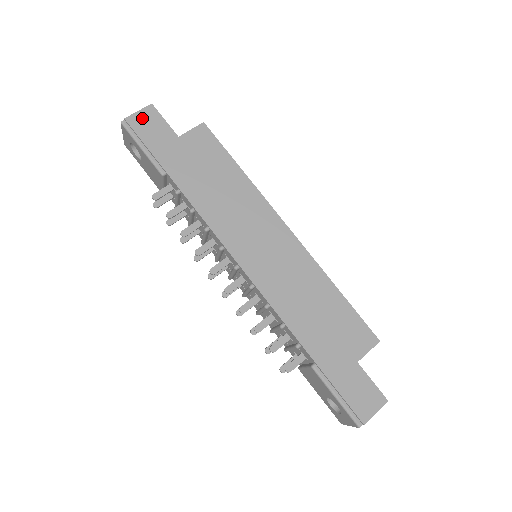
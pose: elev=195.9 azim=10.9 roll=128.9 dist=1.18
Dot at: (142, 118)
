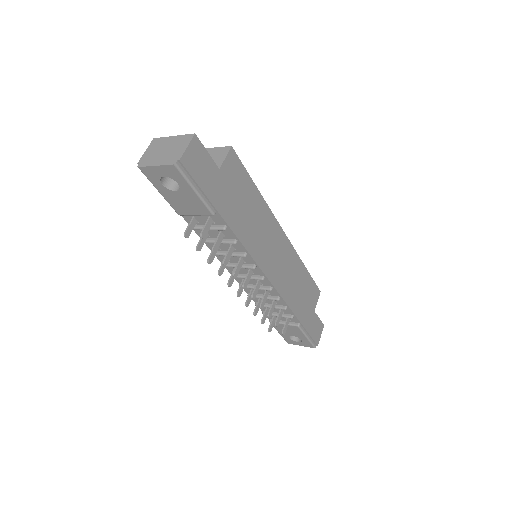
Dot at: (192, 155)
